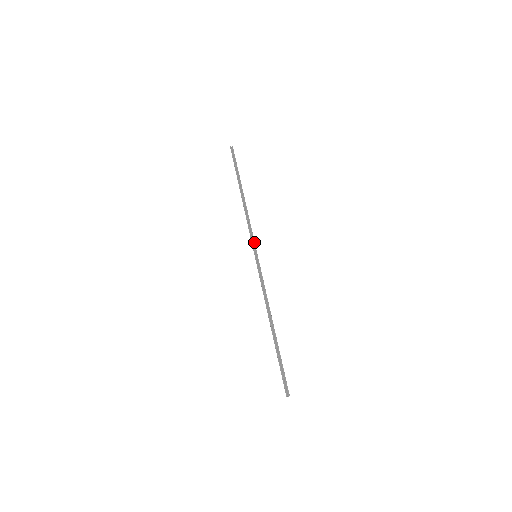
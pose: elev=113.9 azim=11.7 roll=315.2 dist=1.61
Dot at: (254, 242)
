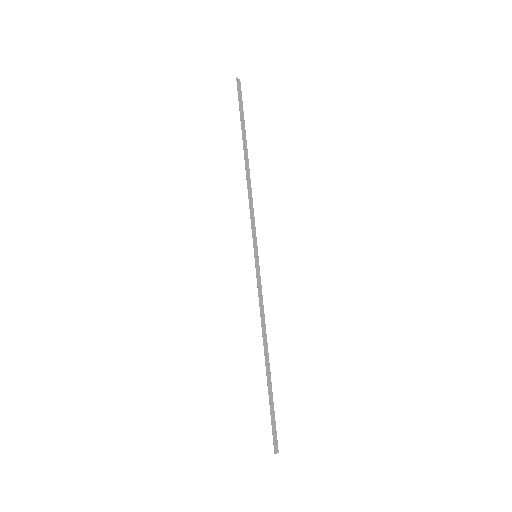
Dot at: (255, 235)
